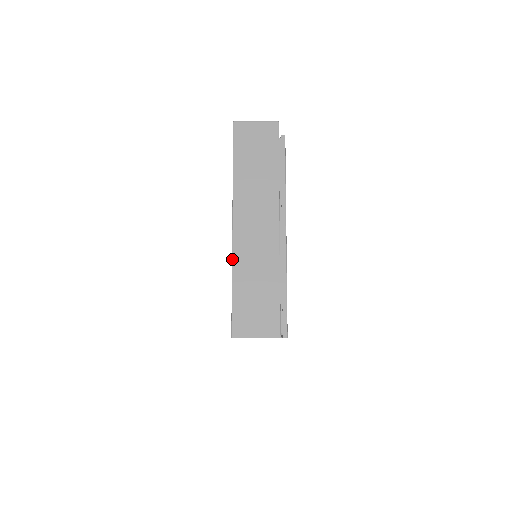
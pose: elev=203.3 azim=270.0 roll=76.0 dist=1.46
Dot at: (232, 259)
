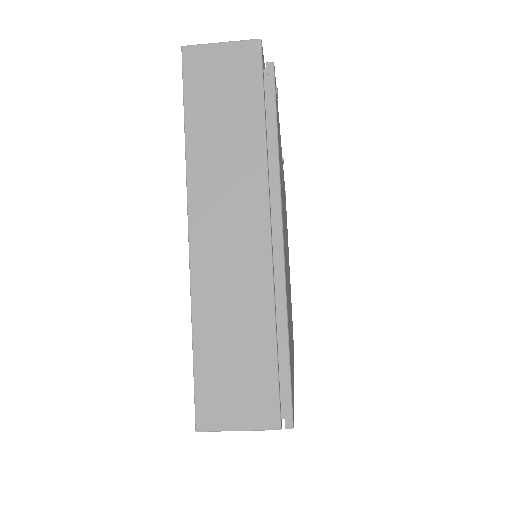
Dot at: (190, 292)
